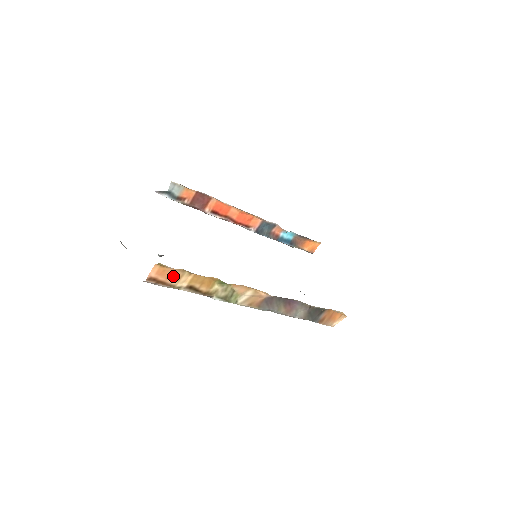
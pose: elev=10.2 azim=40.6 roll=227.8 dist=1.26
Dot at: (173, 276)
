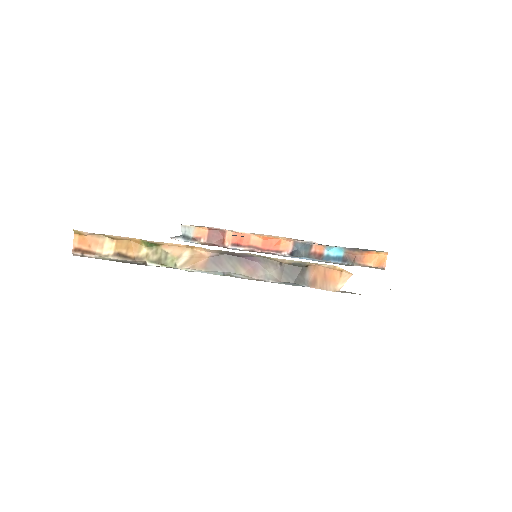
Dot at: (95, 243)
